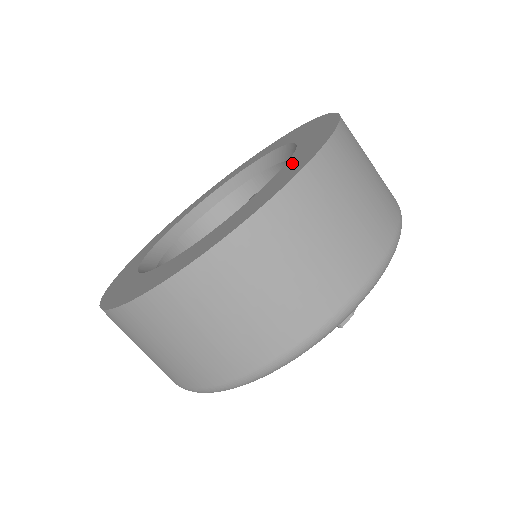
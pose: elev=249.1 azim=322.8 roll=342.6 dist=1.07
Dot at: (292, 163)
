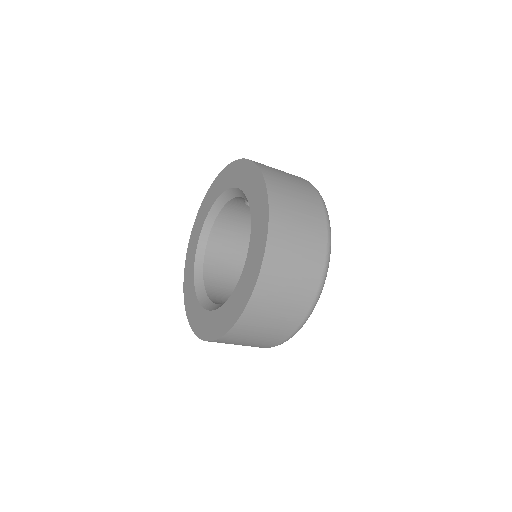
Dot at: (244, 280)
